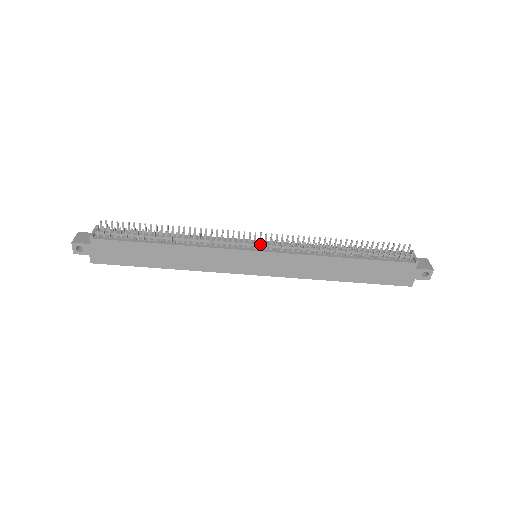
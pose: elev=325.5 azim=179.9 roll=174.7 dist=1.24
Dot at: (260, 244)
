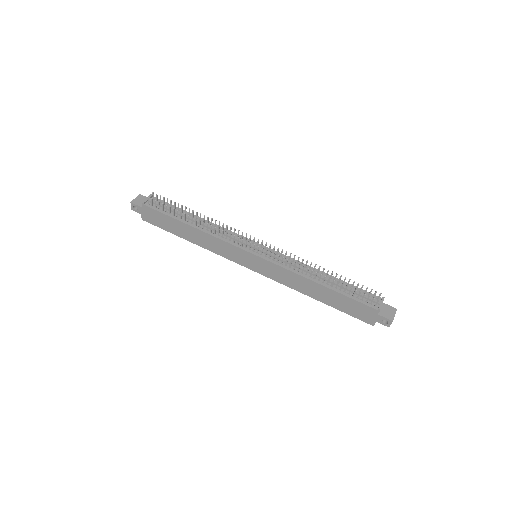
Dot at: (258, 250)
